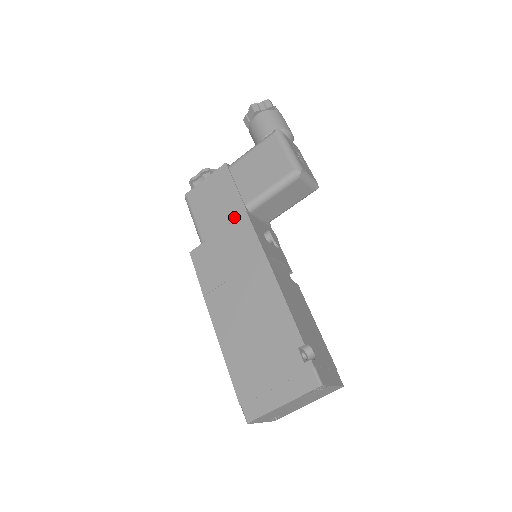
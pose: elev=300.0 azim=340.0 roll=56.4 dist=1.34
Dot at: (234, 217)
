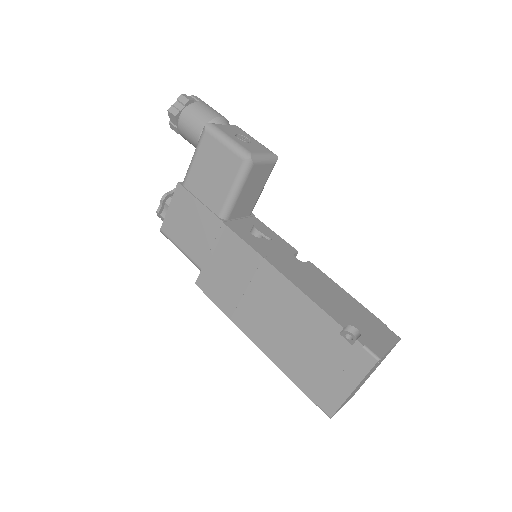
Dot at: (215, 233)
